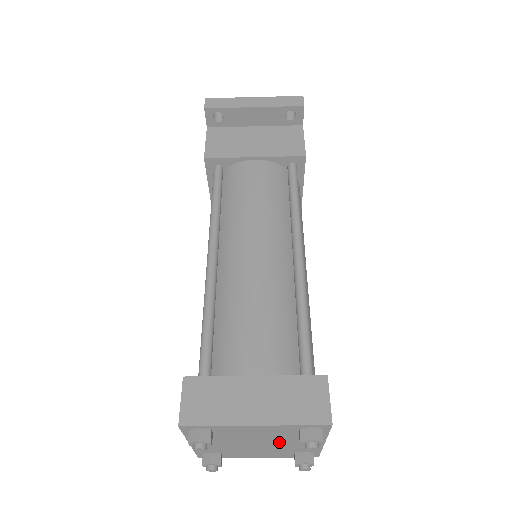
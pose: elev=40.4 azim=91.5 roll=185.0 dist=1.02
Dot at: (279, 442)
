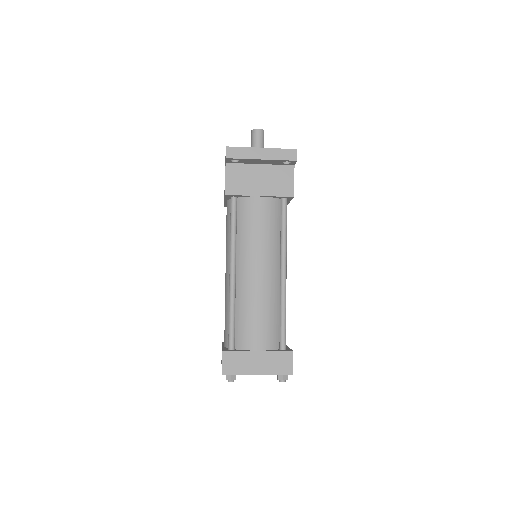
Dot at: occluded
